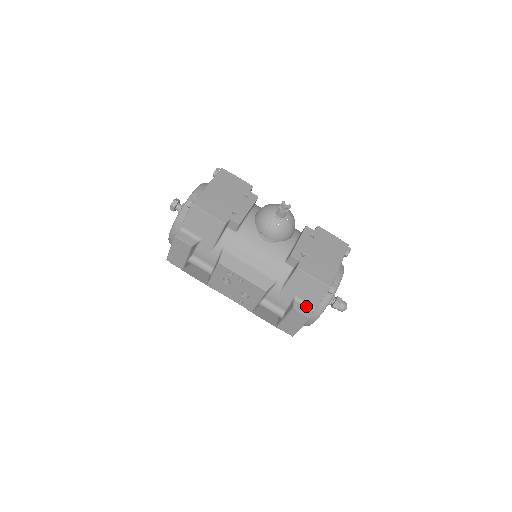
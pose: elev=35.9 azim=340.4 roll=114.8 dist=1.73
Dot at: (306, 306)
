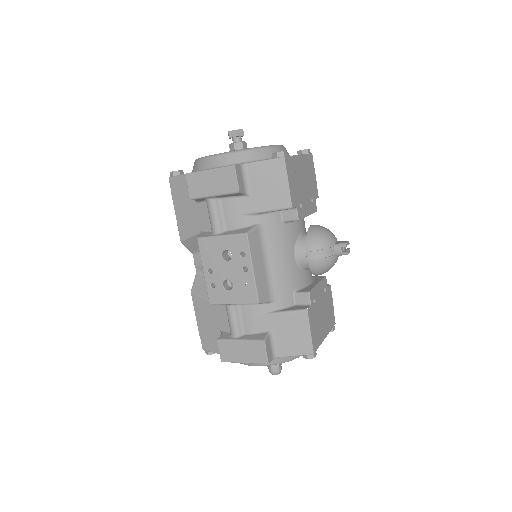
Dot at: (272, 348)
